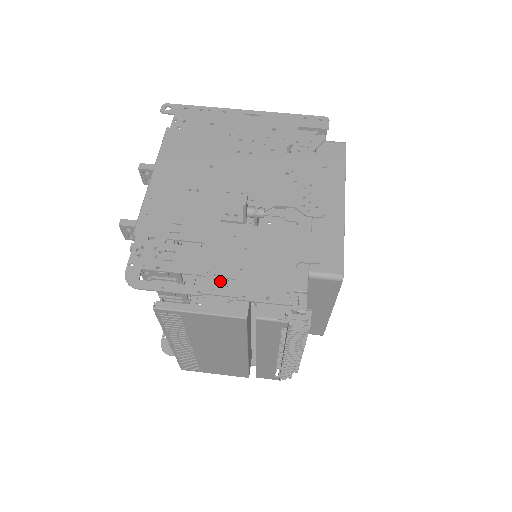
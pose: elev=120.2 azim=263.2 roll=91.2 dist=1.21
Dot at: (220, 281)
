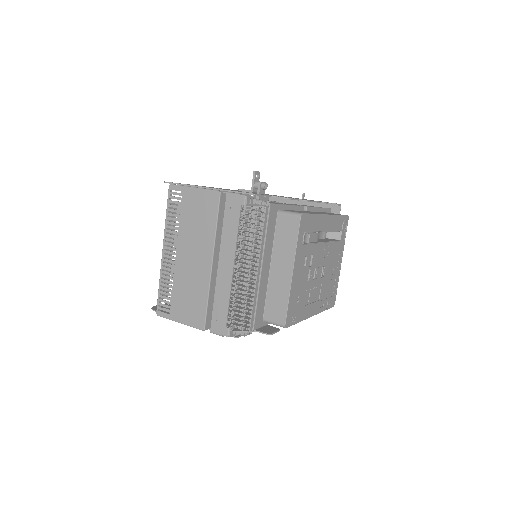
Dot at: occluded
